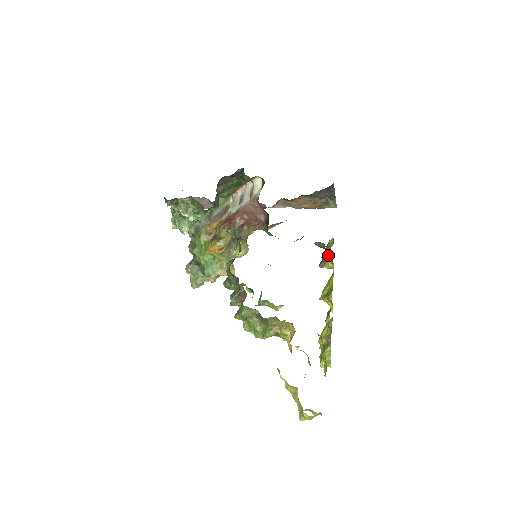
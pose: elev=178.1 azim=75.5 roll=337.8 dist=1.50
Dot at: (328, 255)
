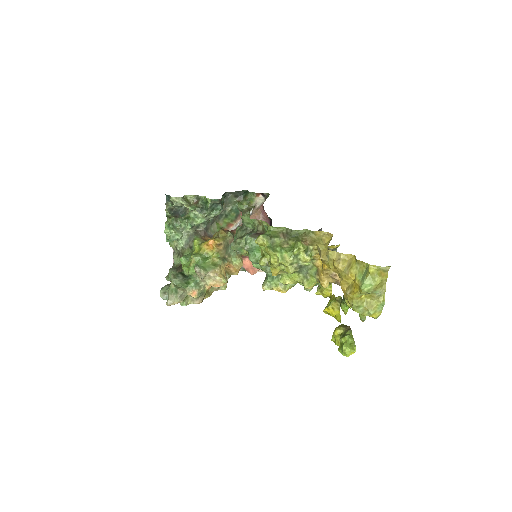
Dot at: occluded
